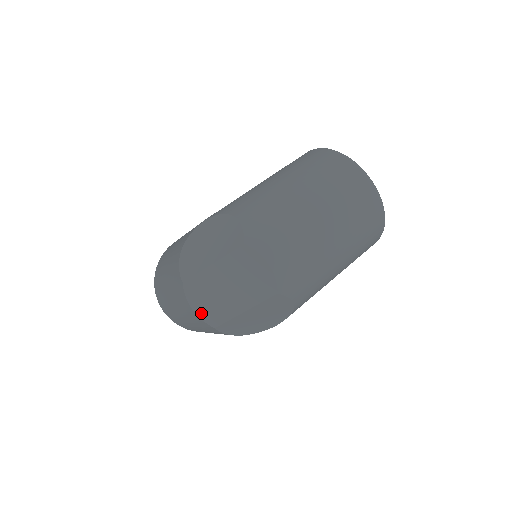
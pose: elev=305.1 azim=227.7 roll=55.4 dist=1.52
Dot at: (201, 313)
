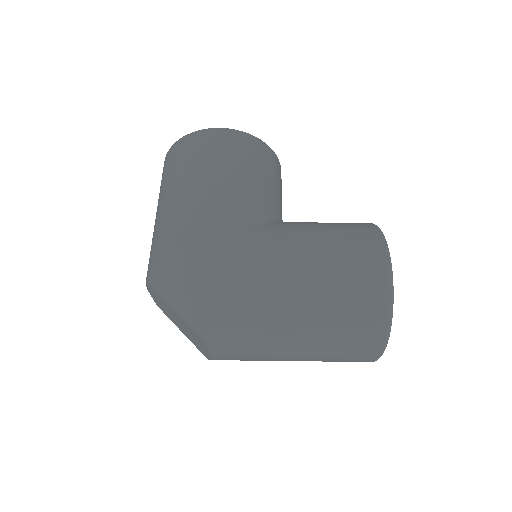
Dot at: (152, 296)
